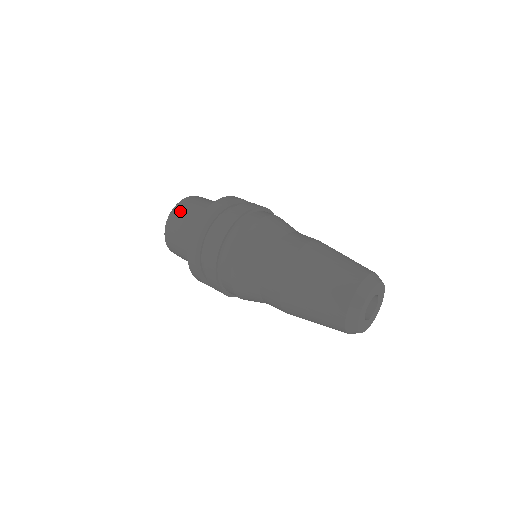
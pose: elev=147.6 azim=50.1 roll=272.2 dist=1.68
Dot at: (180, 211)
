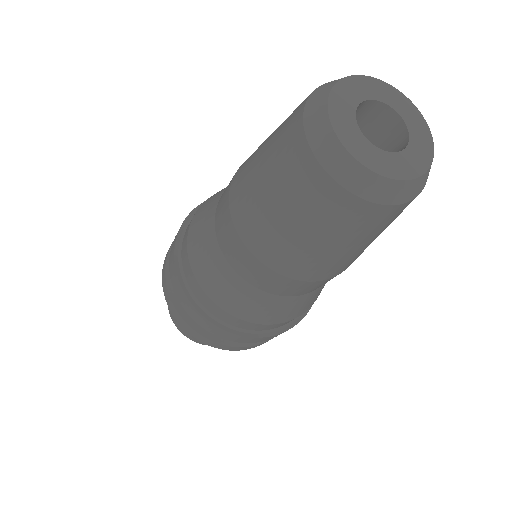
Dot at: occluded
